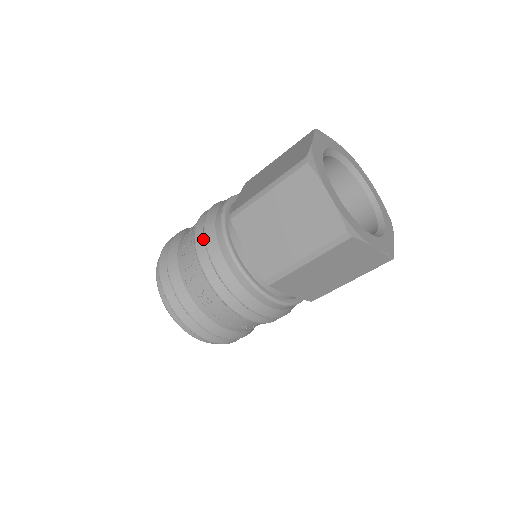
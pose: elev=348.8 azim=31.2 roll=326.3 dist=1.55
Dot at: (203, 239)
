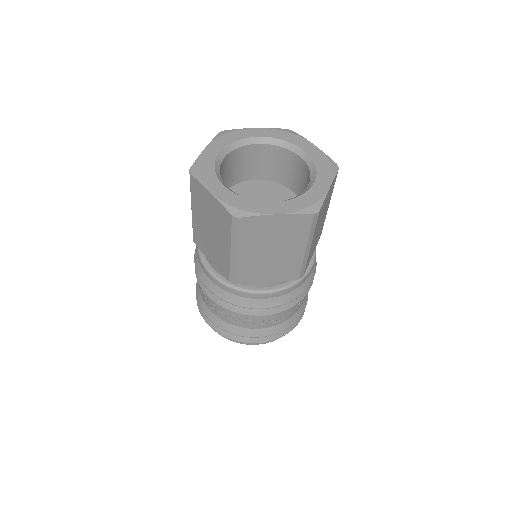
Dot at: occluded
